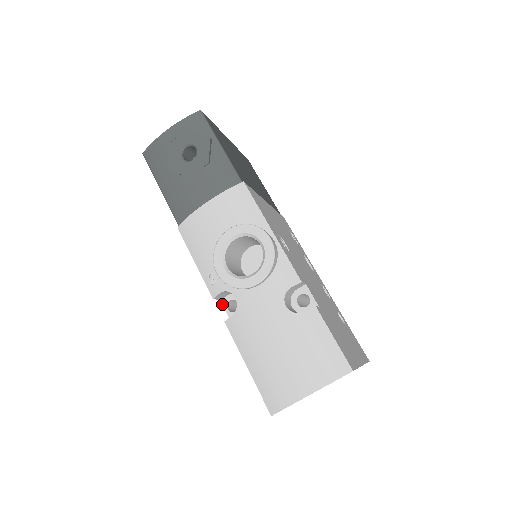
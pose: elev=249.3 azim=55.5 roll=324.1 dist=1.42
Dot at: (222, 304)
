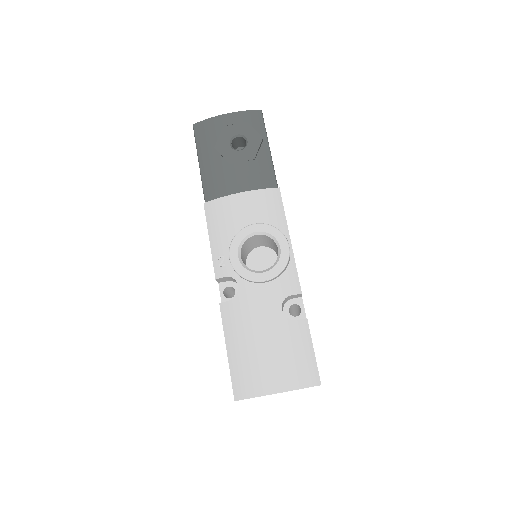
Dot at: (219, 287)
